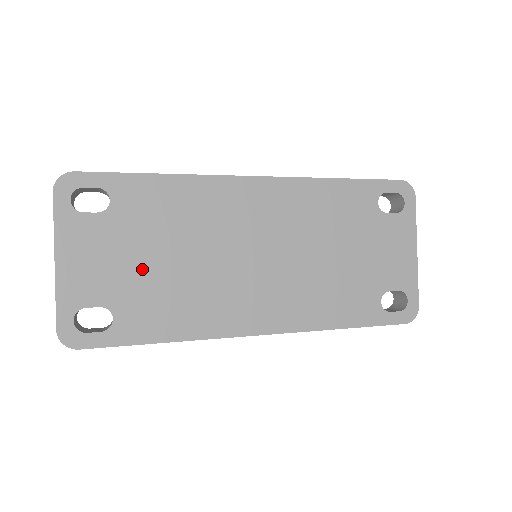
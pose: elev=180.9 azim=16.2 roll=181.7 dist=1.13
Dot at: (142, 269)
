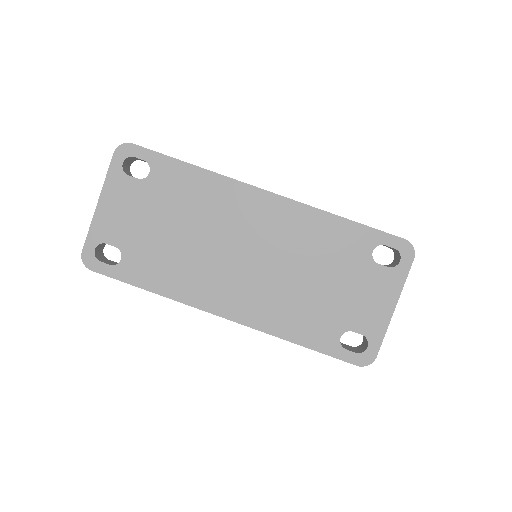
Dot at: (154, 231)
